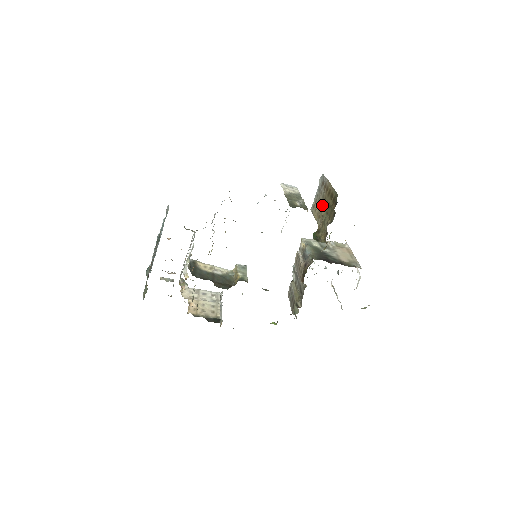
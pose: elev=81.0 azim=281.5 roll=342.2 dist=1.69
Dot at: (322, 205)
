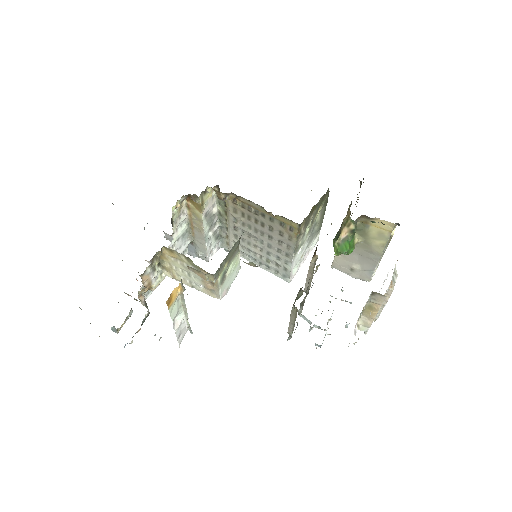
Dot at: occluded
